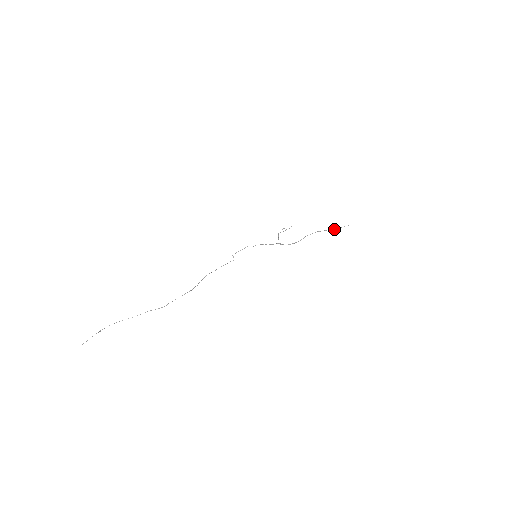
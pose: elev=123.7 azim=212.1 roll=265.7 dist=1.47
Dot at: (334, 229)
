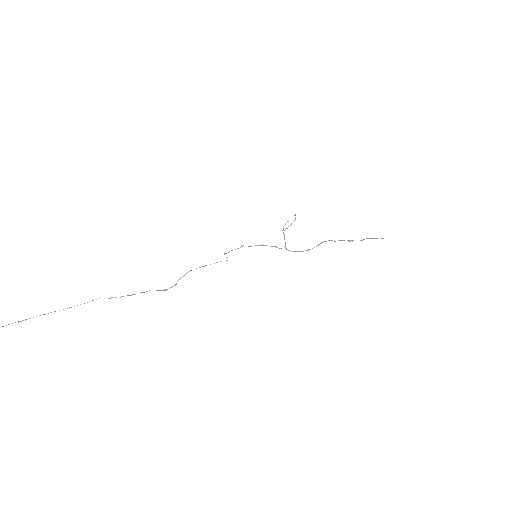
Dot at: (360, 240)
